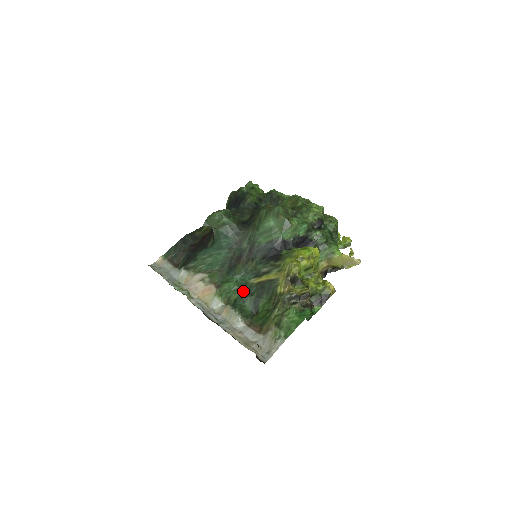
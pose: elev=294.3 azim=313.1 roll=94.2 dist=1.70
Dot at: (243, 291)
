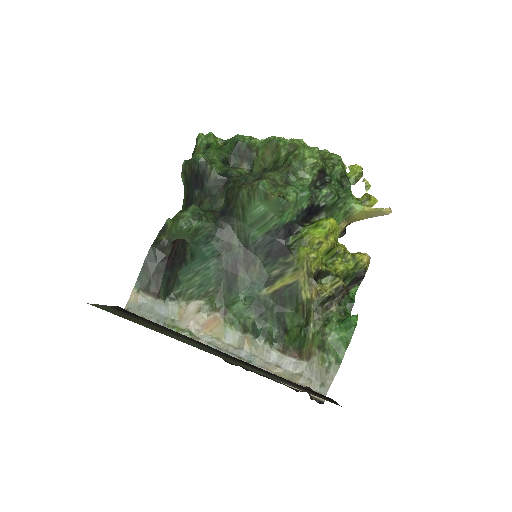
Dot at: (258, 309)
